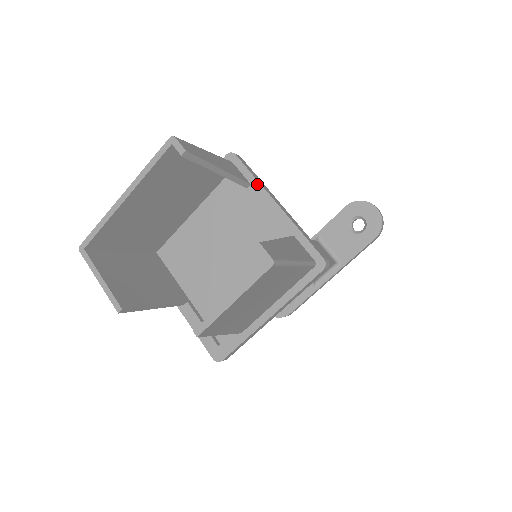
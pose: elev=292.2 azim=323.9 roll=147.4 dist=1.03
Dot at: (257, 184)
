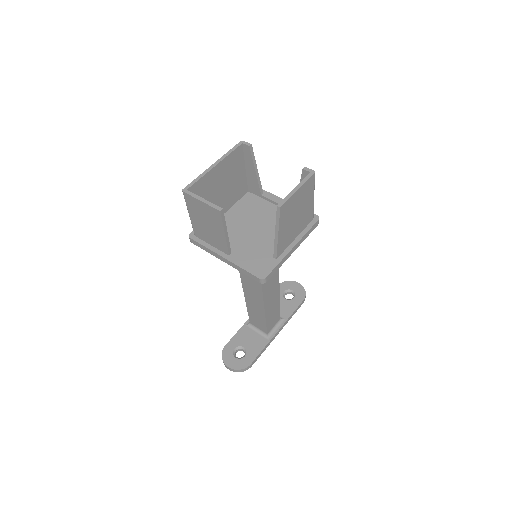
Dot at: (267, 193)
